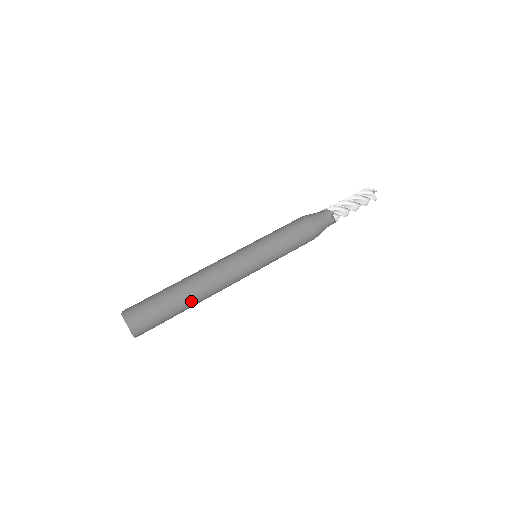
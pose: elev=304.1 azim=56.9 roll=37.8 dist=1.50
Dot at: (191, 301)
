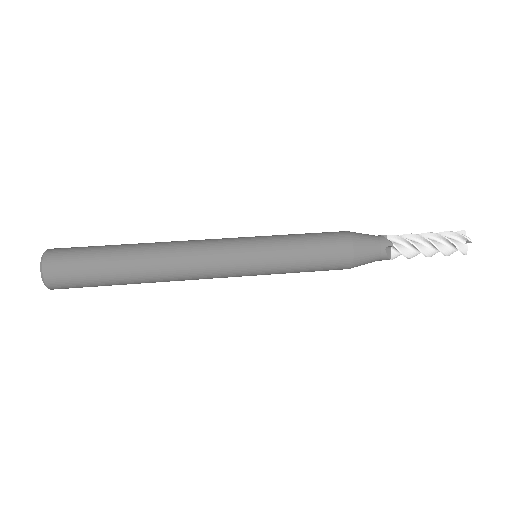
Dot at: (137, 276)
